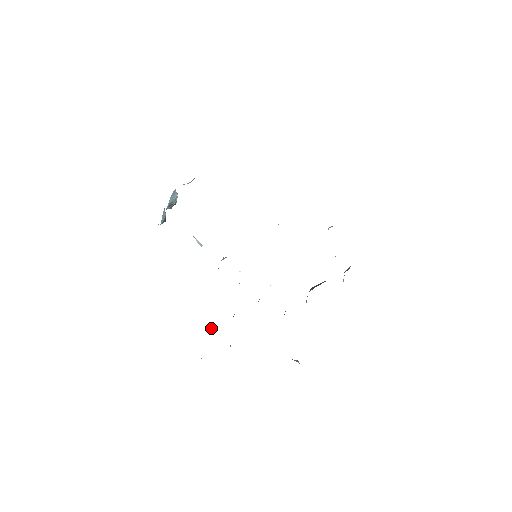
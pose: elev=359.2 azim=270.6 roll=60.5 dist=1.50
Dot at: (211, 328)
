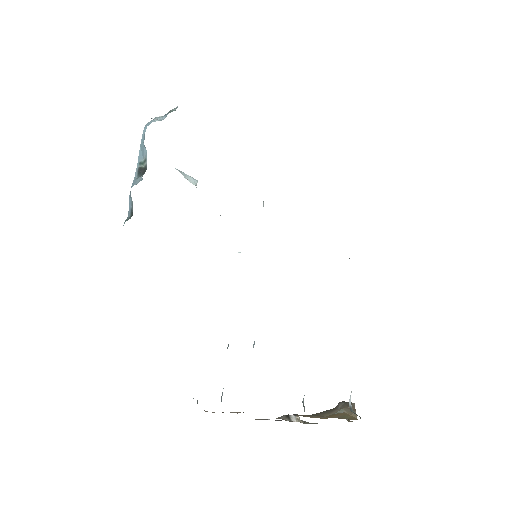
Dot at: occluded
